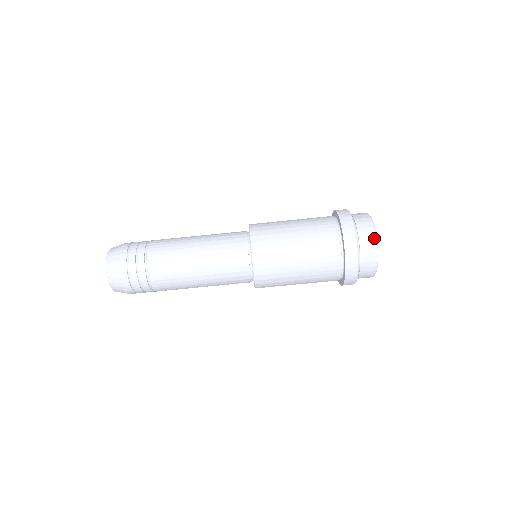
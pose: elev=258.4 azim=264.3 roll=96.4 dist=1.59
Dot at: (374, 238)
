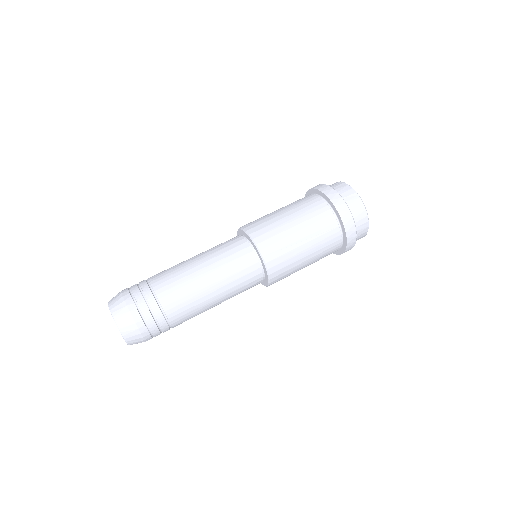
Dot at: (357, 197)
